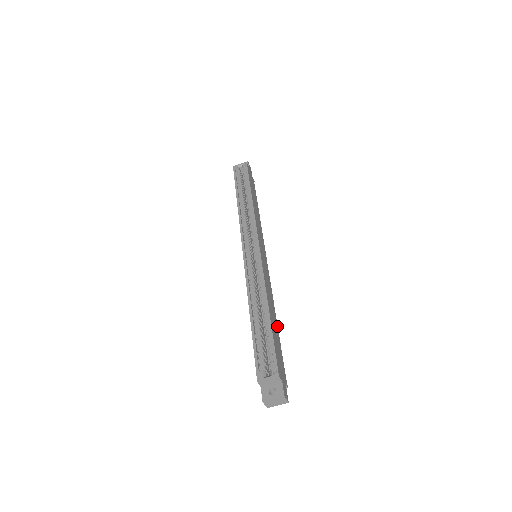
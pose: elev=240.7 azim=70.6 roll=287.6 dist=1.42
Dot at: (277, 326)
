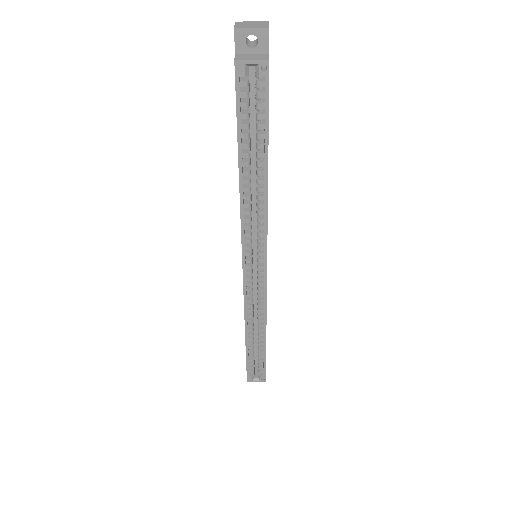
Dot at: occluded
